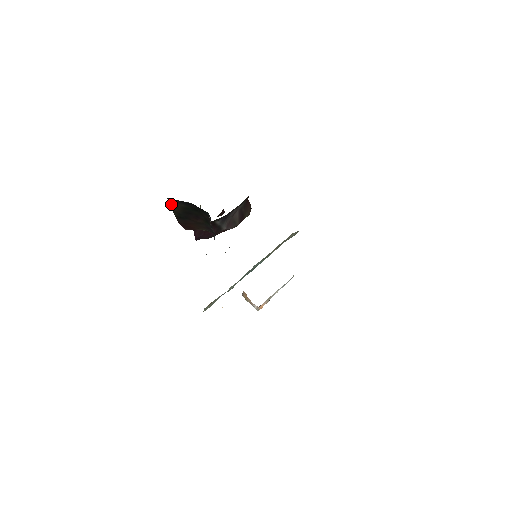
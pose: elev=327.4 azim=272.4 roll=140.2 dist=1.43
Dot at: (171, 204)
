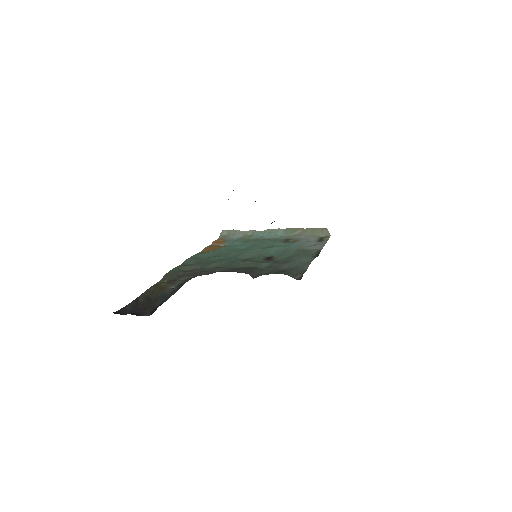
Dot at: occluded
